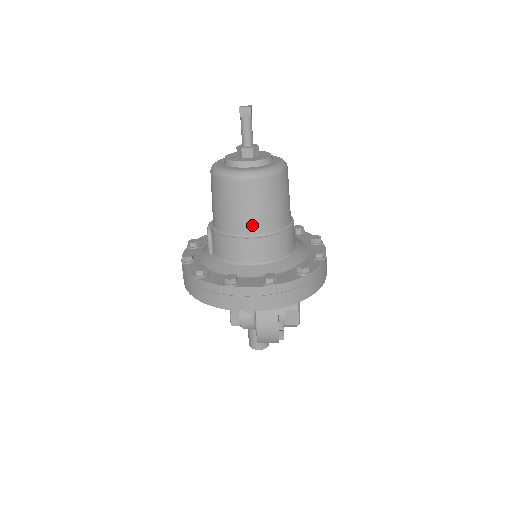
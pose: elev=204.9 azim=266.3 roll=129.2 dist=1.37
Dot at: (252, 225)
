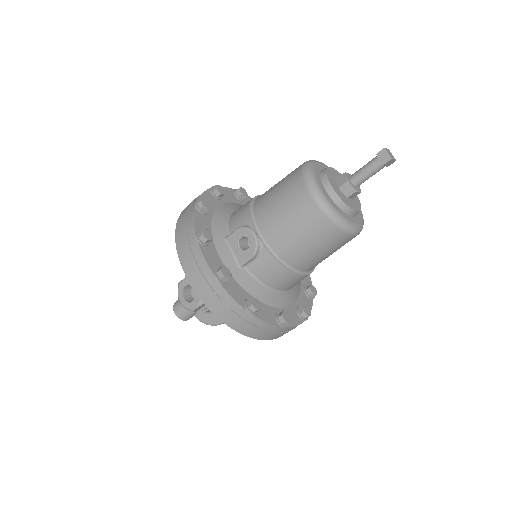
Dot at: (317, 264)
